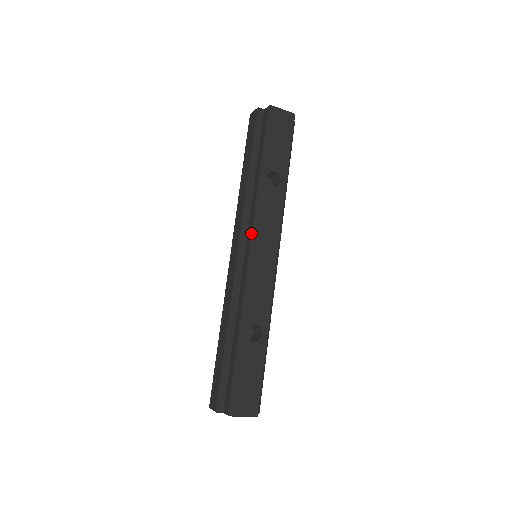
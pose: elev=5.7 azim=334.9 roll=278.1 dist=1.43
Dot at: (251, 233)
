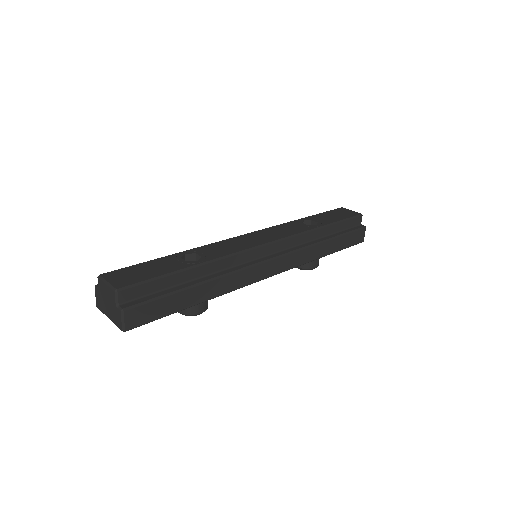
Dot at: occluded
